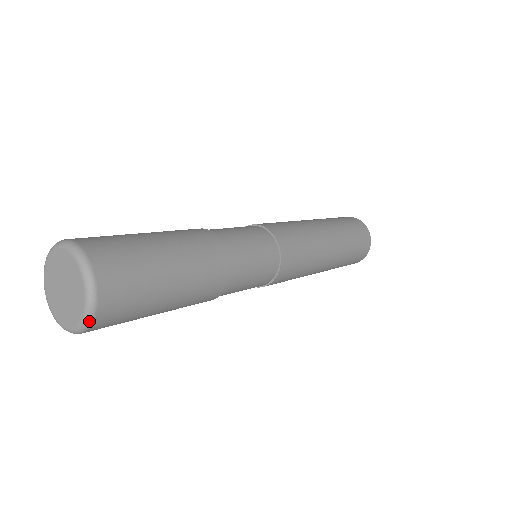
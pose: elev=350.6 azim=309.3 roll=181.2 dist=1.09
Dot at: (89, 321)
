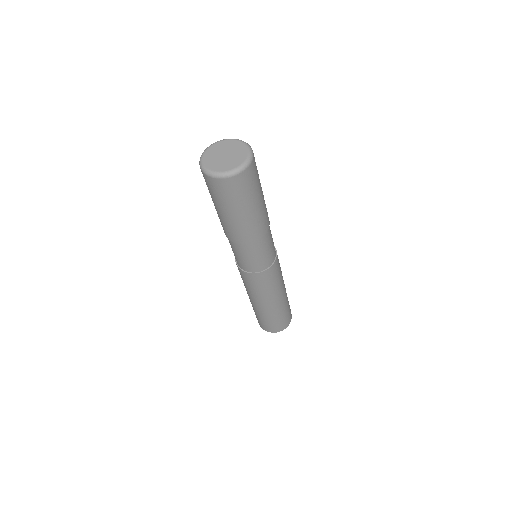
Dot at: (245, 167)
